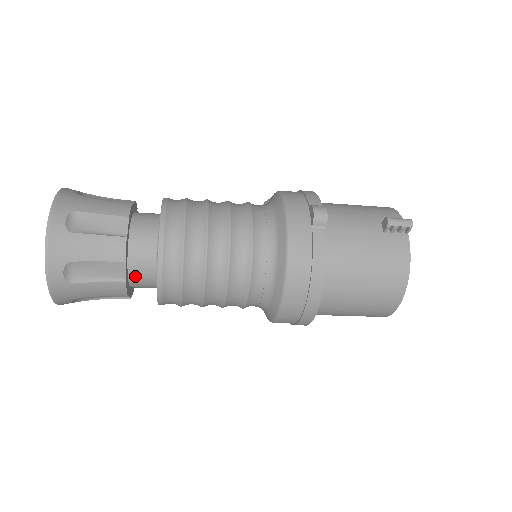
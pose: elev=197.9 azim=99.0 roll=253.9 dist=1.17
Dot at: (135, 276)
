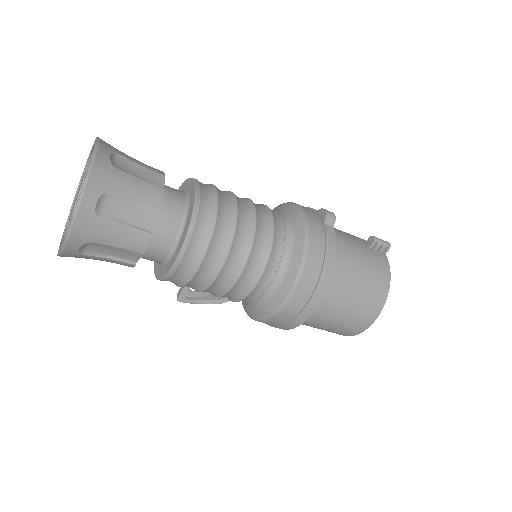
Dot at: (157, 234)
